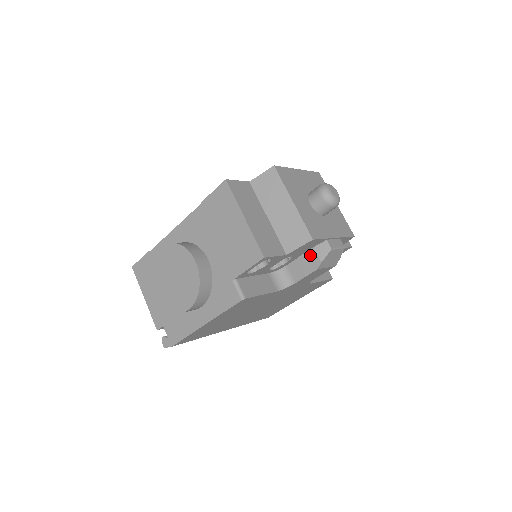
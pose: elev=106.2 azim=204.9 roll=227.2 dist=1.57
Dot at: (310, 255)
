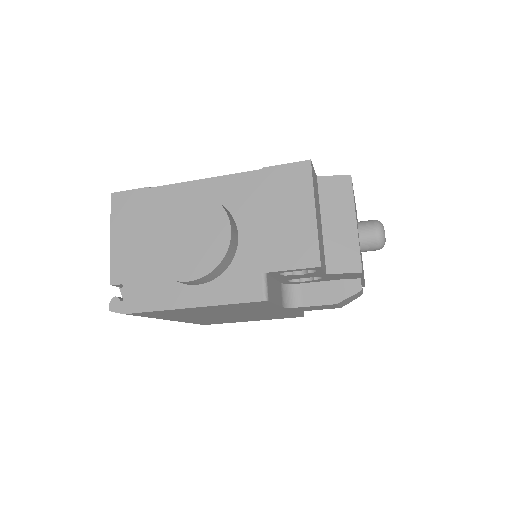
Dot at: (336, 285)
